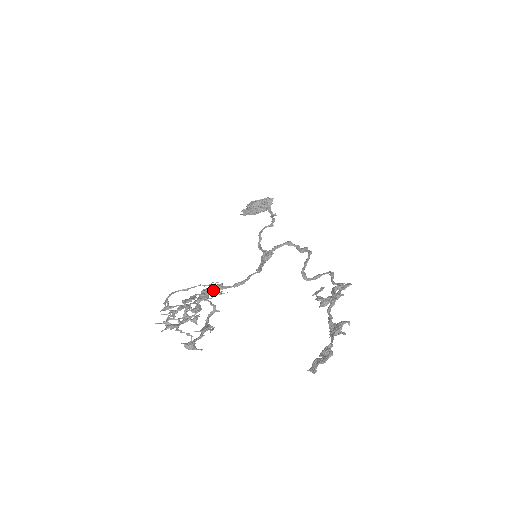
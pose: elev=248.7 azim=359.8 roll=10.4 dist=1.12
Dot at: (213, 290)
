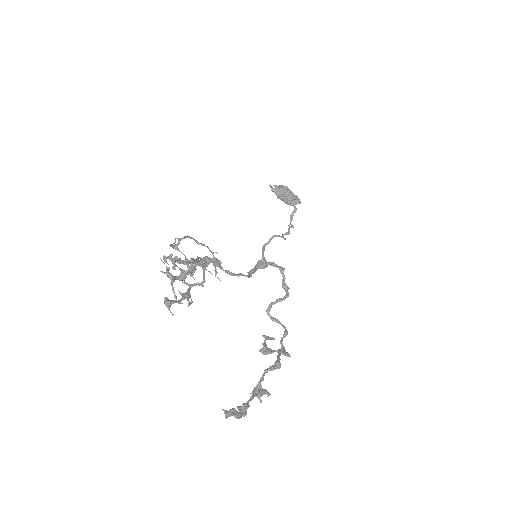
Dot at: occluded
